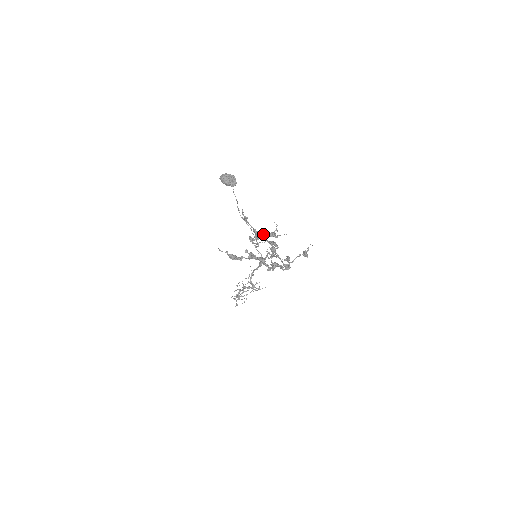
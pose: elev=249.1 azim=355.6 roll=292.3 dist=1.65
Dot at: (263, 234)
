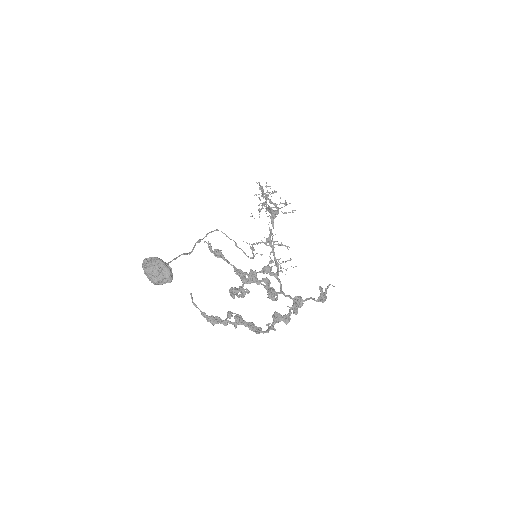
Dot at: (251, 275)
